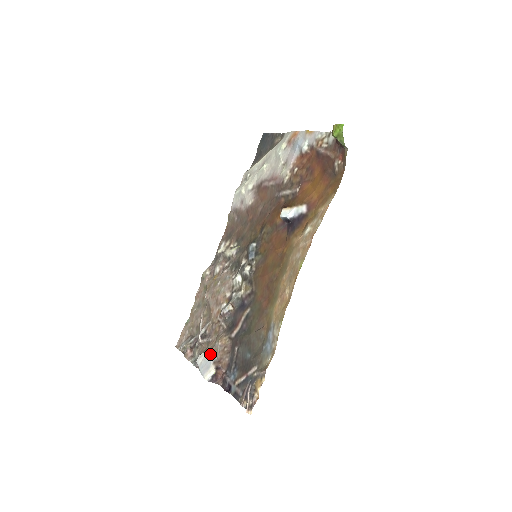
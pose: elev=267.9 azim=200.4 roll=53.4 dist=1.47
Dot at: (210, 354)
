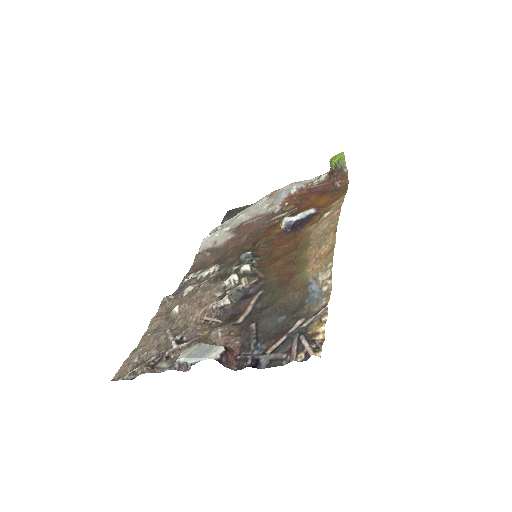
Dot at: (205, 343)
